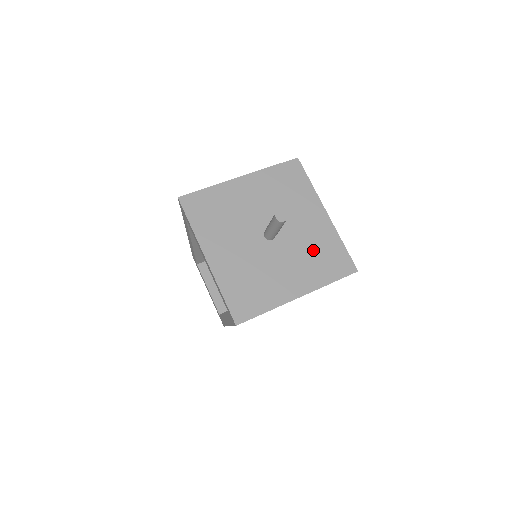
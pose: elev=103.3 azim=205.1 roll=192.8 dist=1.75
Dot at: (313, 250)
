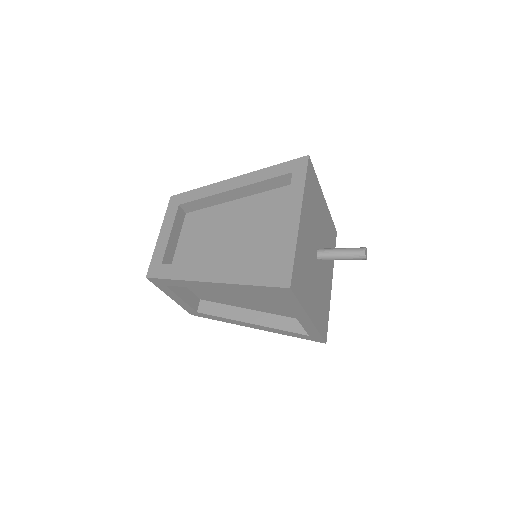
Dot at: (323, 297)
